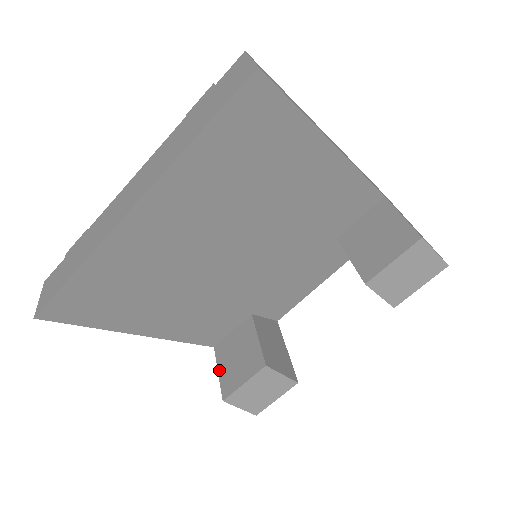
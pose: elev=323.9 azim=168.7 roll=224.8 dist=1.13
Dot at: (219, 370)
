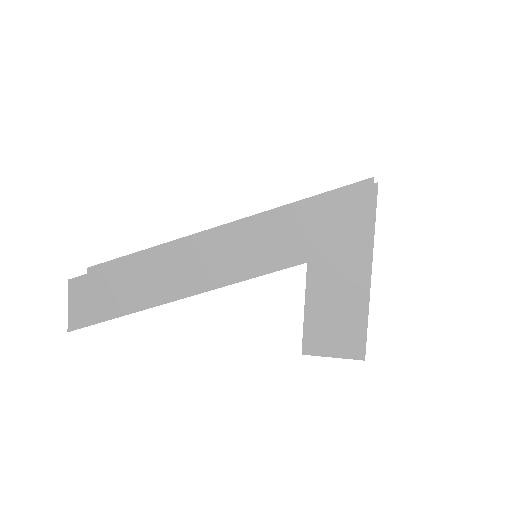
Dot at: occluded
